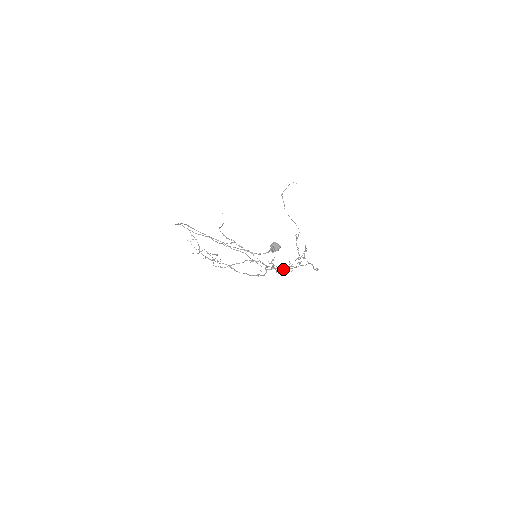
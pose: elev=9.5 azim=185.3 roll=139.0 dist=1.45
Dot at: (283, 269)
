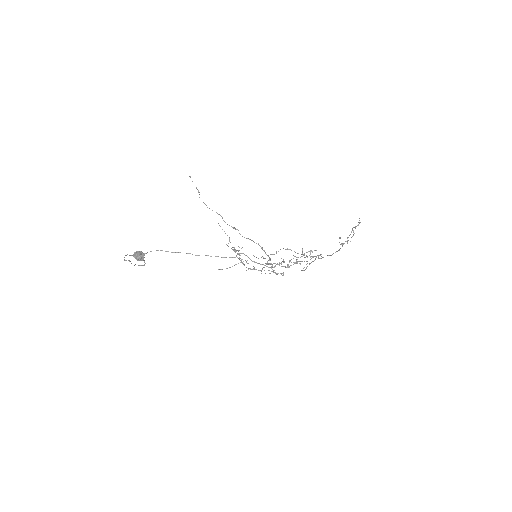
Dot at: (267, 264)
